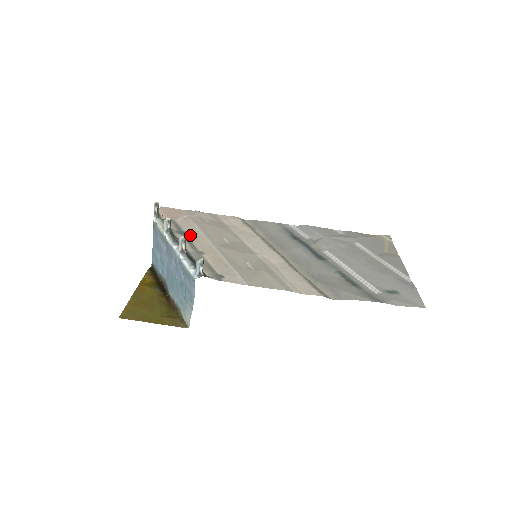
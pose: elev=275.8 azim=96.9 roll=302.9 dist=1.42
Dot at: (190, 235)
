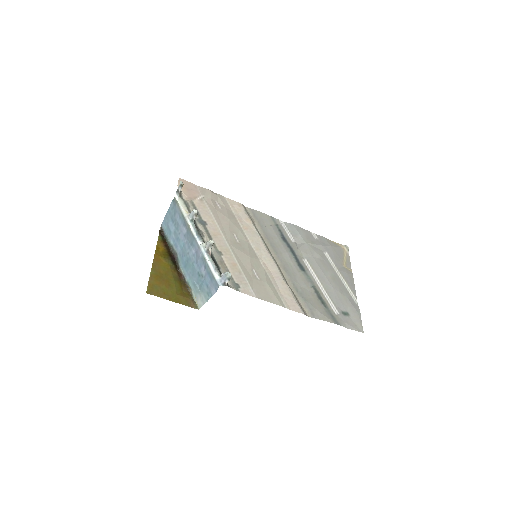
Dot at: (209, 227)
